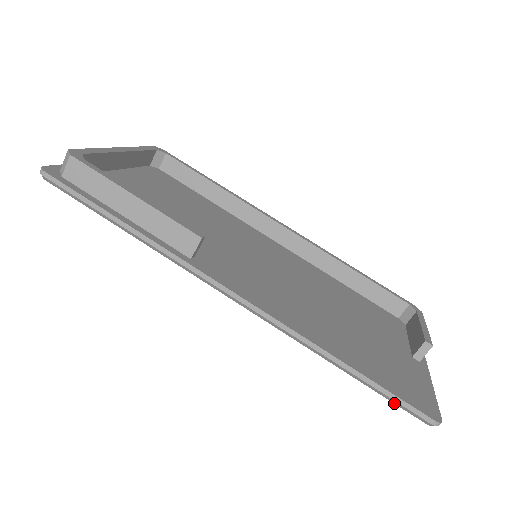
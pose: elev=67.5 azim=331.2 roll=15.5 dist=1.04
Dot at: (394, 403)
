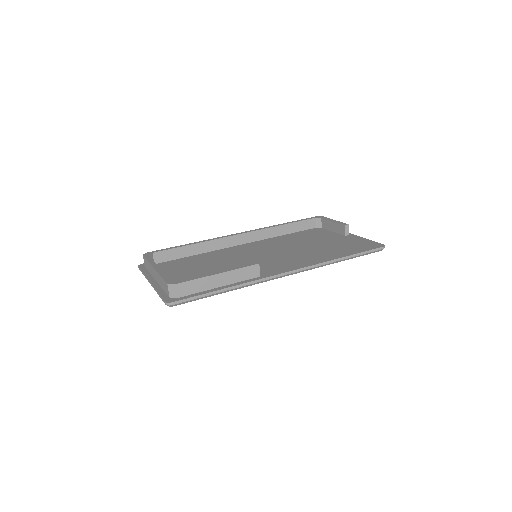
Dot at: (367, 254)
